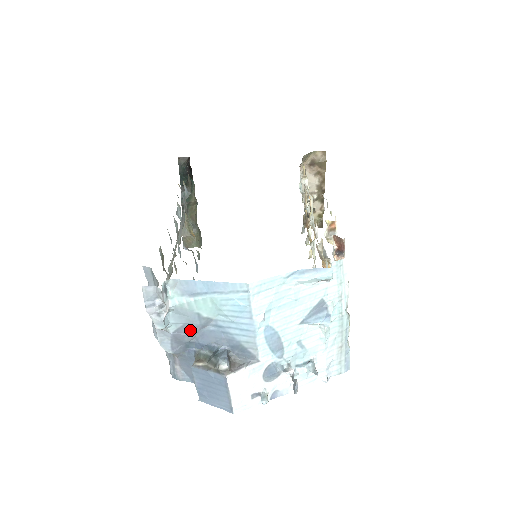
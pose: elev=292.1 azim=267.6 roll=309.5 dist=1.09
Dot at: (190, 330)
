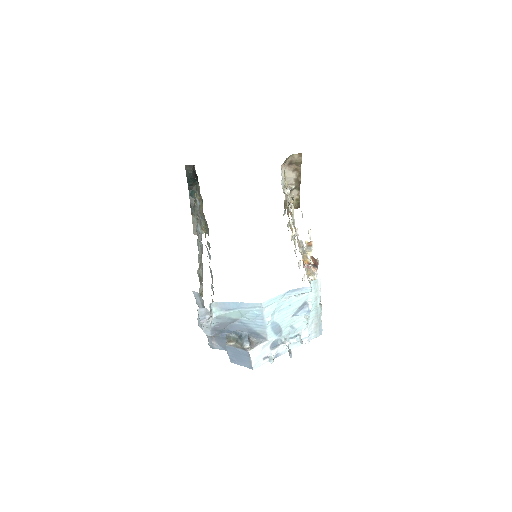
Dot at: (224, 325)
